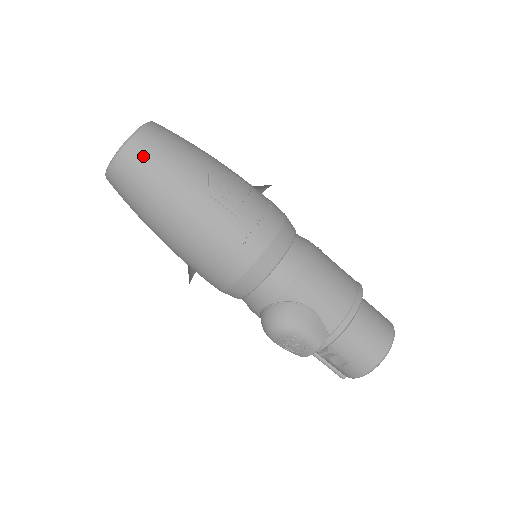
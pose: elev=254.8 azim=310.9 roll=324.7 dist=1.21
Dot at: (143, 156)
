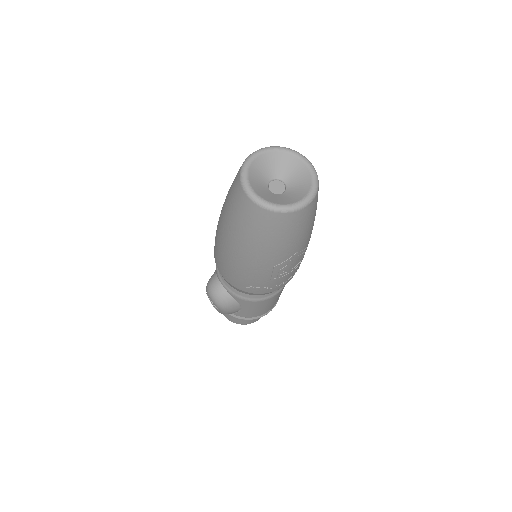
Dot at: (275, 227)
